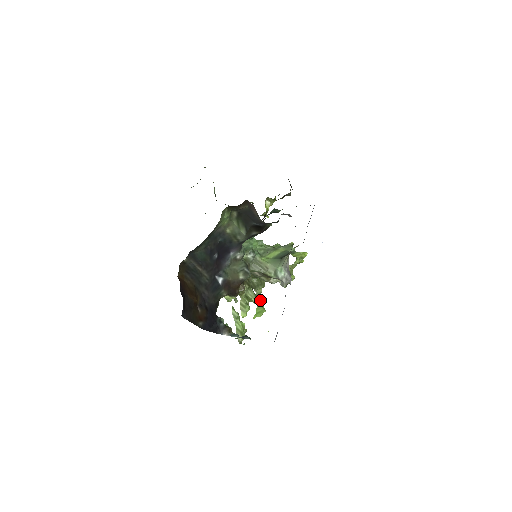
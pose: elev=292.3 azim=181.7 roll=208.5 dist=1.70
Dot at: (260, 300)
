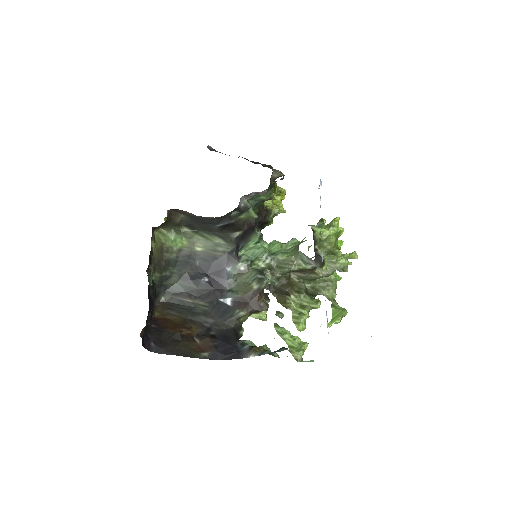
Dot at: (318, 302)
